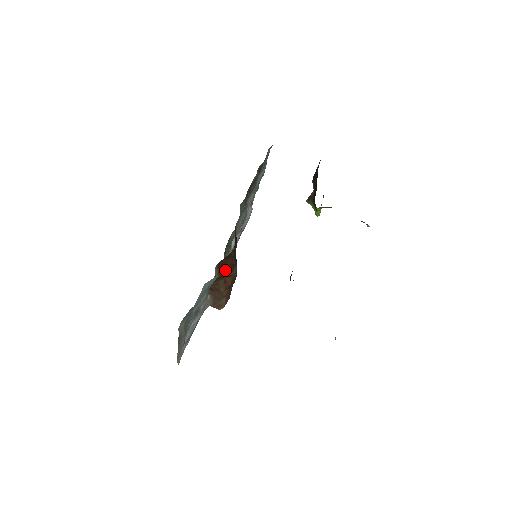
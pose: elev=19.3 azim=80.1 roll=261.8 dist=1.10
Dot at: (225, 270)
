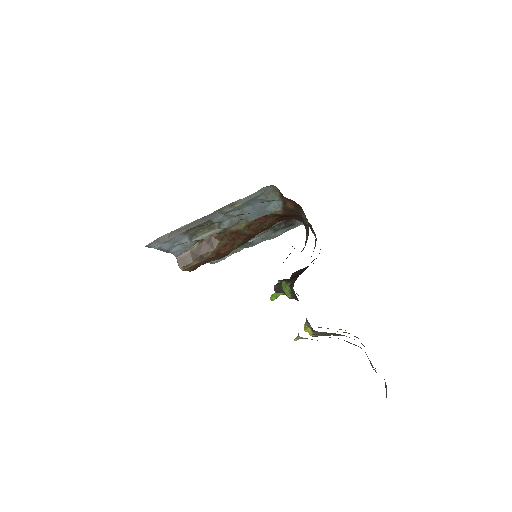
Dot at: (251, 230)
